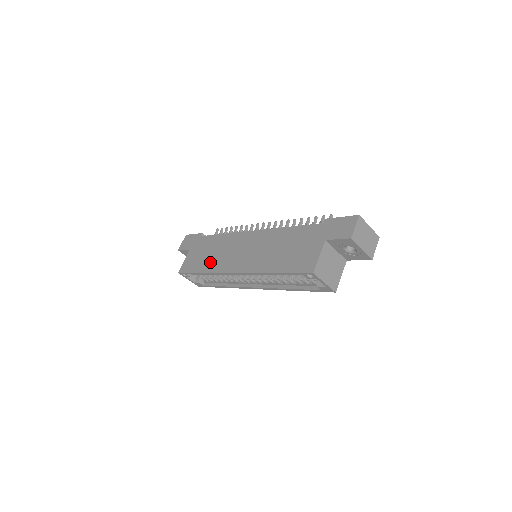
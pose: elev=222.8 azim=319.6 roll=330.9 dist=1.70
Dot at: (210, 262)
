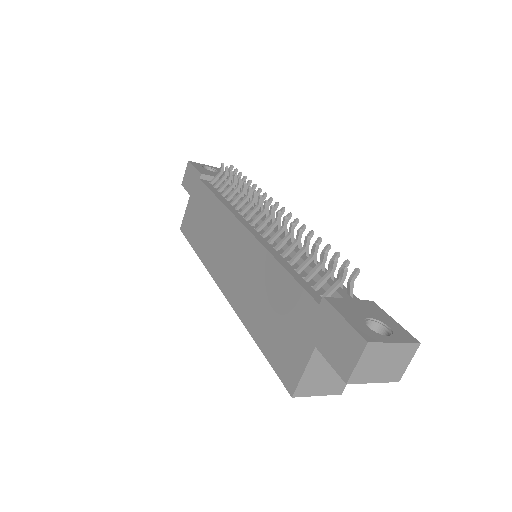
Dot at: (203, 243)
